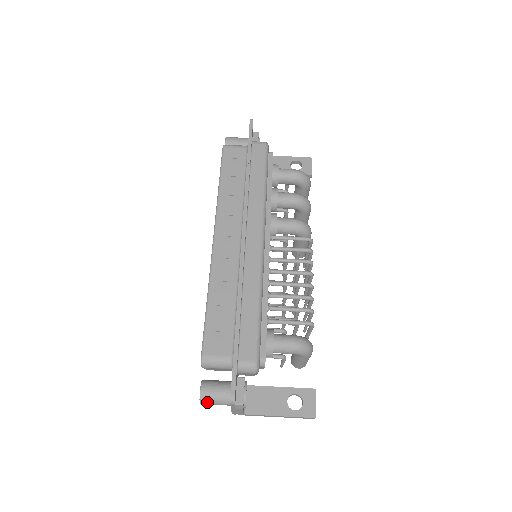
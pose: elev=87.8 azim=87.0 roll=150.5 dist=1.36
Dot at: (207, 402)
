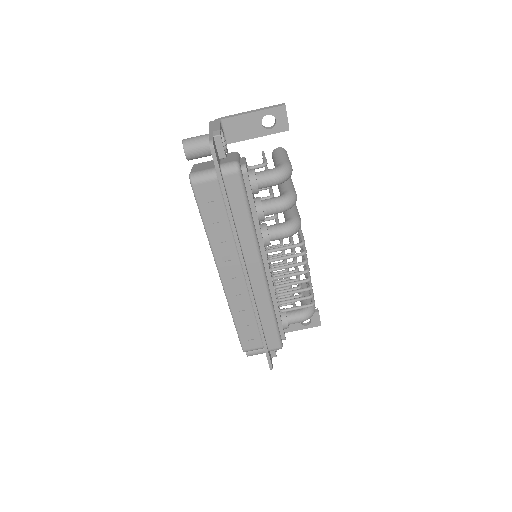
Dot at: (252, 355)
